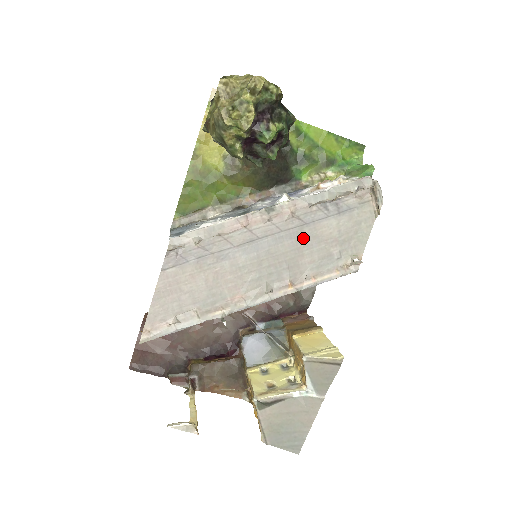
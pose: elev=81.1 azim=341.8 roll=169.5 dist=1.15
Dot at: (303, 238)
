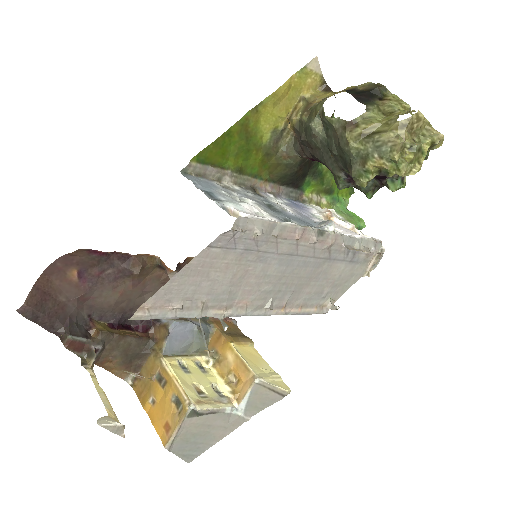
Dot at: (319, 270)
